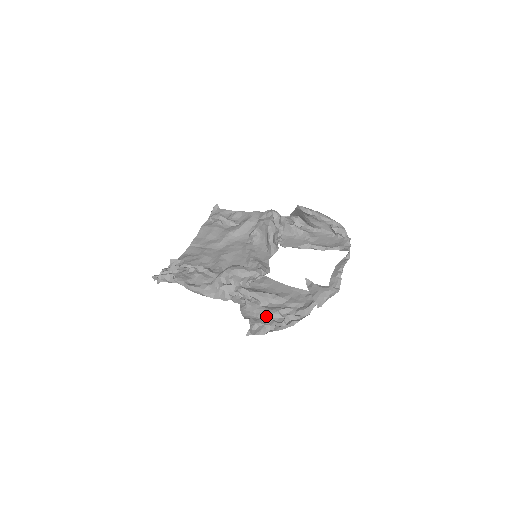
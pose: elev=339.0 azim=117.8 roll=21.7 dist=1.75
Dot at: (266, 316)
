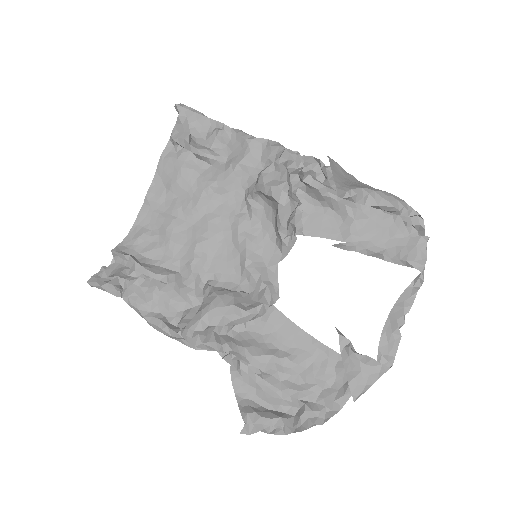
Dot at: (271, 400)
